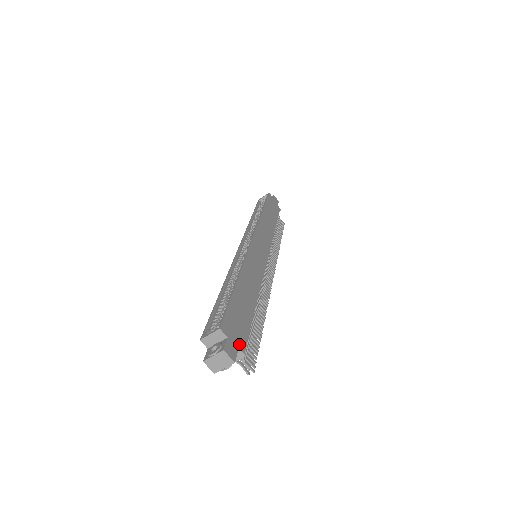
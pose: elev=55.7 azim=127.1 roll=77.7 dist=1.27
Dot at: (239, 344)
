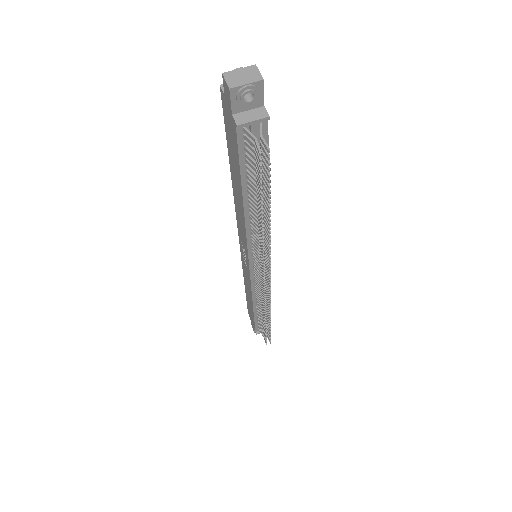
Dot at: (264, 110)
